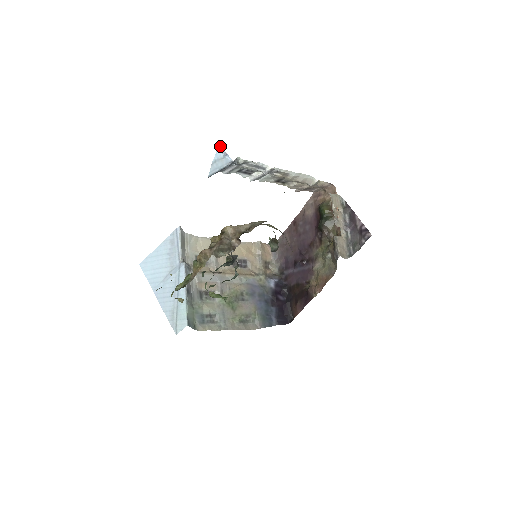
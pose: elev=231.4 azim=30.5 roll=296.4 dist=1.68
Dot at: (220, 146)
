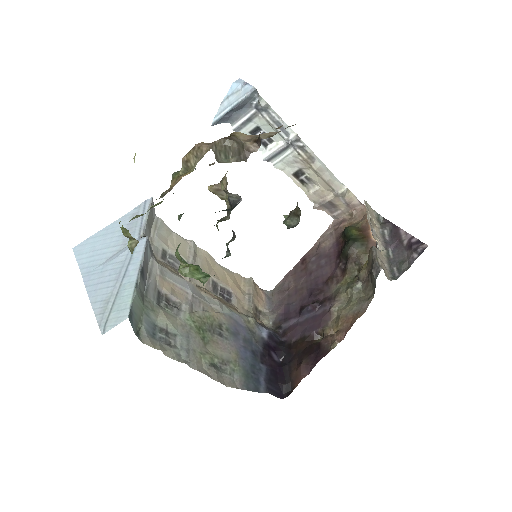
Dot at: (239, 78)
